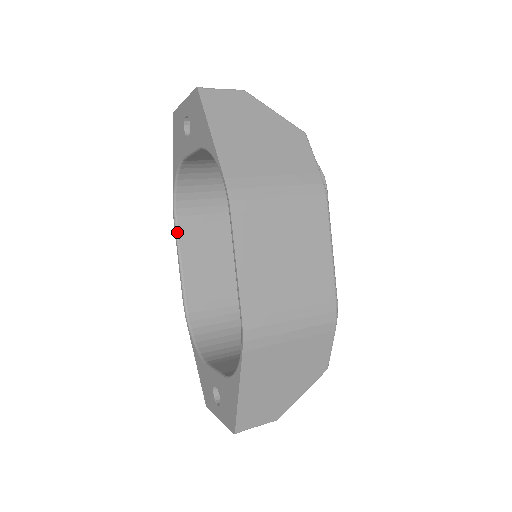
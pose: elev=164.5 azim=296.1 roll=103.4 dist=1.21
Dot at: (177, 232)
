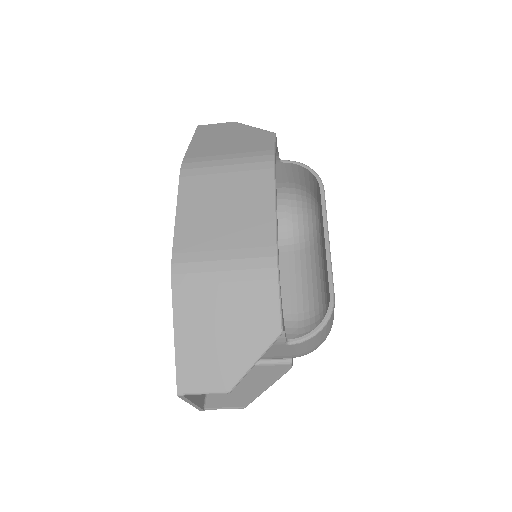
Dot at: occluded
